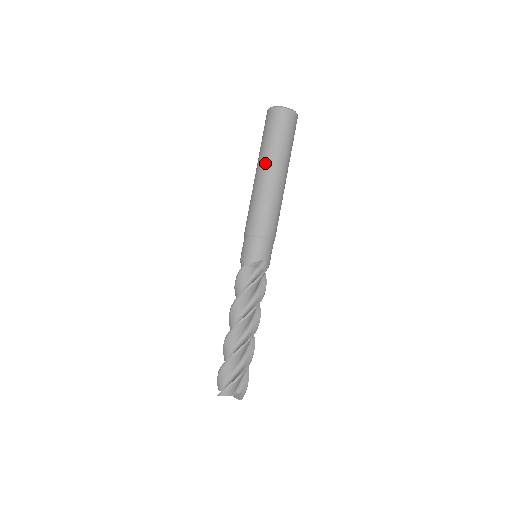
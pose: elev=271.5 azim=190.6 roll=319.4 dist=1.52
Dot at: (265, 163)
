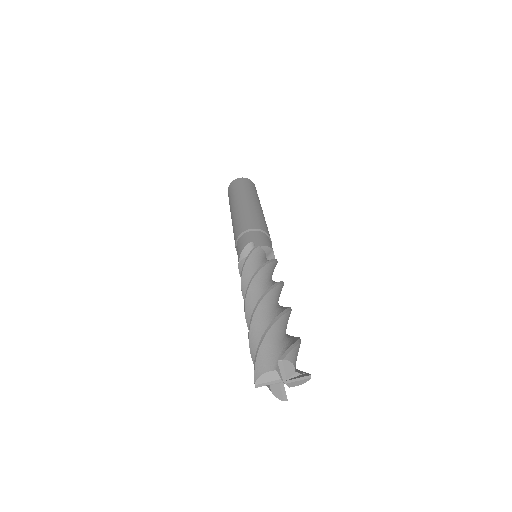
Dot at: (248, 197)
